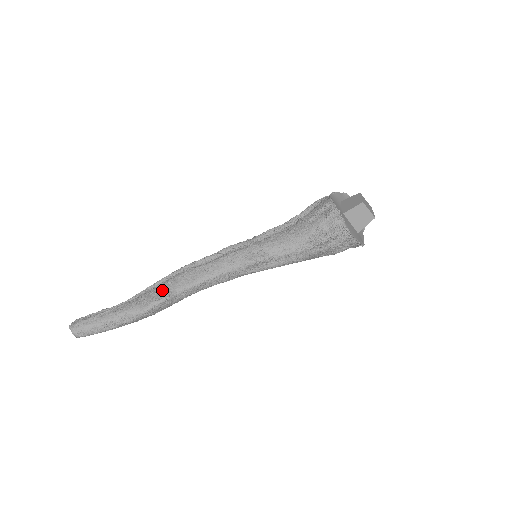
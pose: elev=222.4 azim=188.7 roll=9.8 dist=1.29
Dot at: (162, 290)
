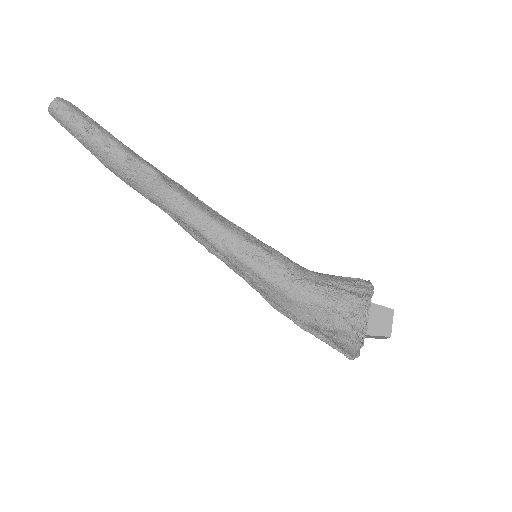
Dot at: occluded
